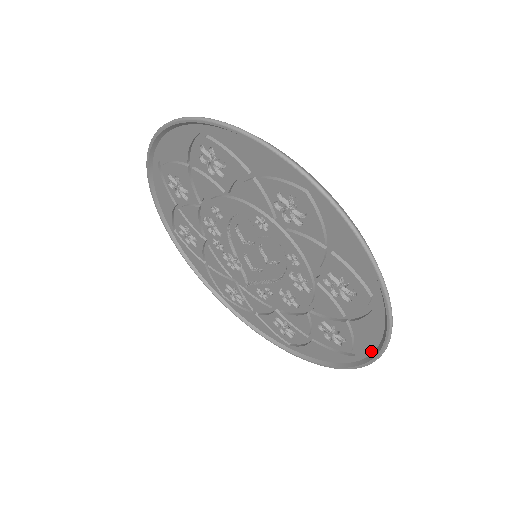
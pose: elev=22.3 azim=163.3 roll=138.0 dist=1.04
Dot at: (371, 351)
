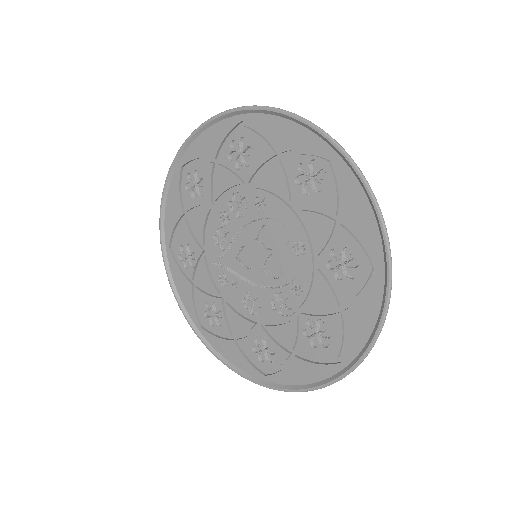
Dot at: (288, 383)
